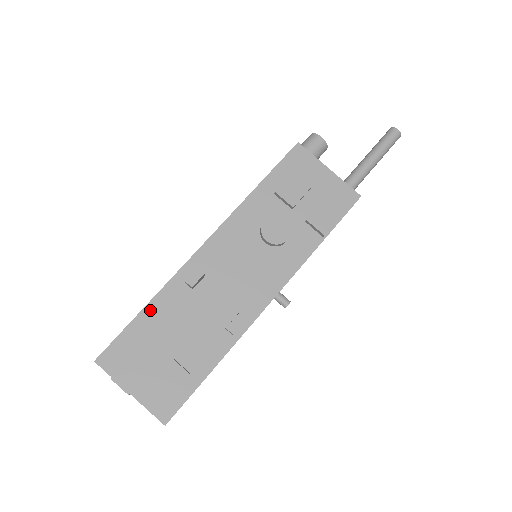
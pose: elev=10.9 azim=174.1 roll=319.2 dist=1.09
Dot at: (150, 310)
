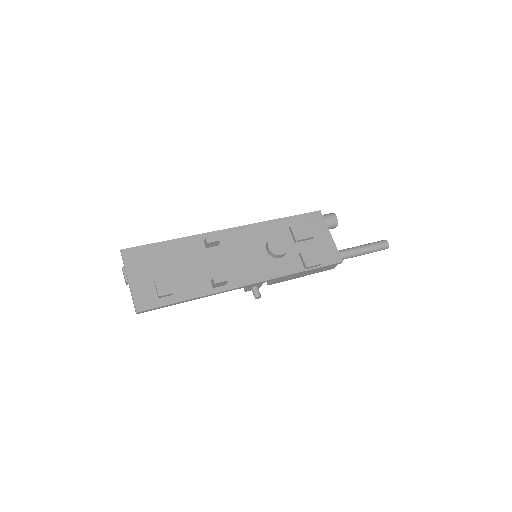
Dot at: (173, 243)
